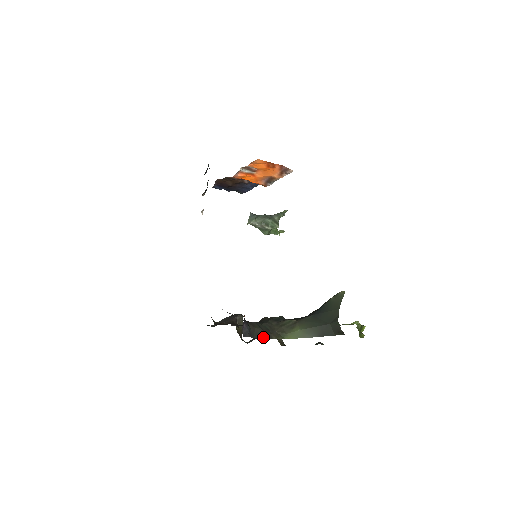
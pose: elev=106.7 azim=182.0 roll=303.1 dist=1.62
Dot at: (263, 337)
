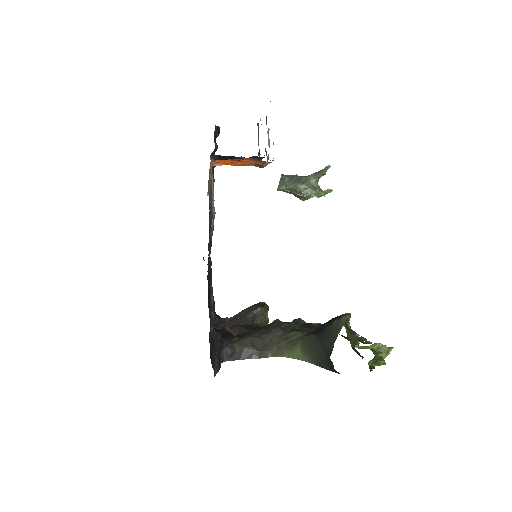
Dot at: (254, 357)
